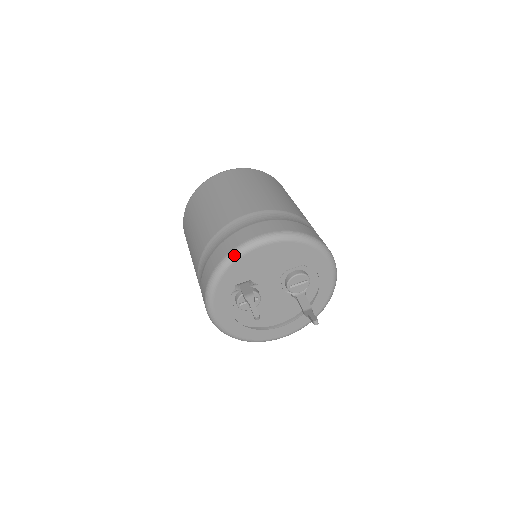
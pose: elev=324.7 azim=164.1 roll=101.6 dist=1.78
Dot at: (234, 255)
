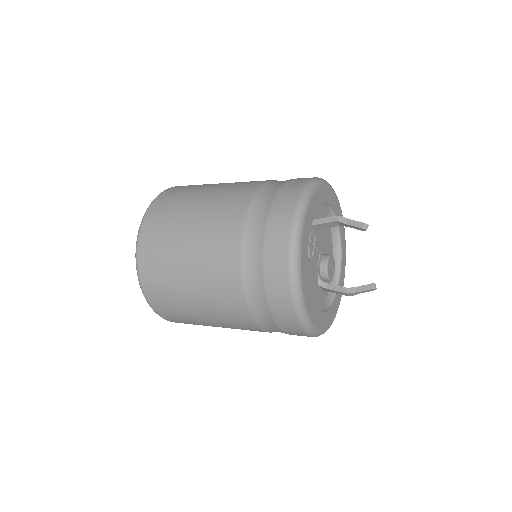
Dot at: (324, 180)
